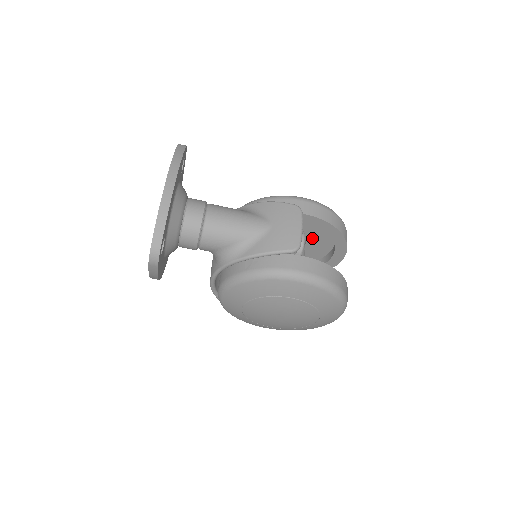
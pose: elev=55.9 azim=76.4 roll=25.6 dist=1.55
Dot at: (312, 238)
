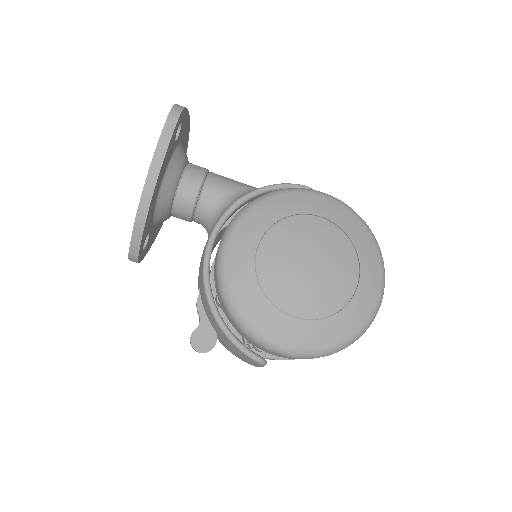
Dot at: occluded
